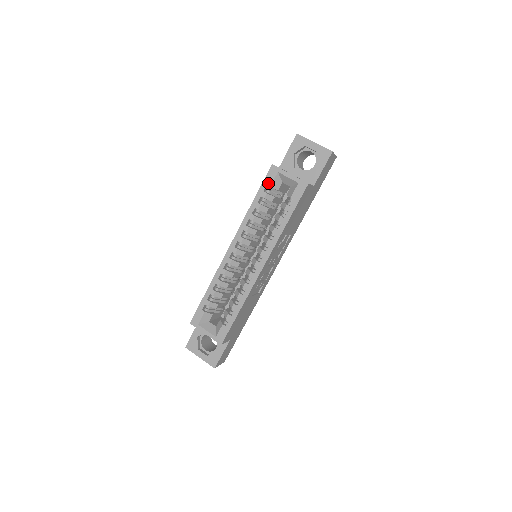
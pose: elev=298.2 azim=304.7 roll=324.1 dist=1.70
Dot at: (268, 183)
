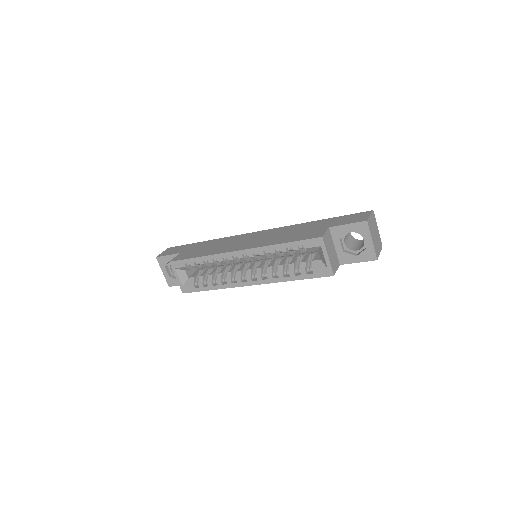
Dot at: (306, 245)
